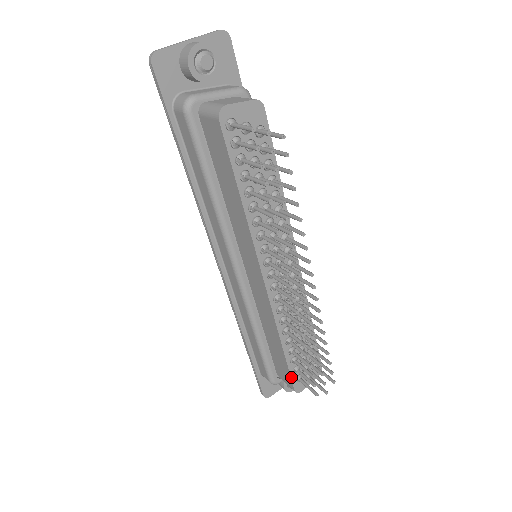
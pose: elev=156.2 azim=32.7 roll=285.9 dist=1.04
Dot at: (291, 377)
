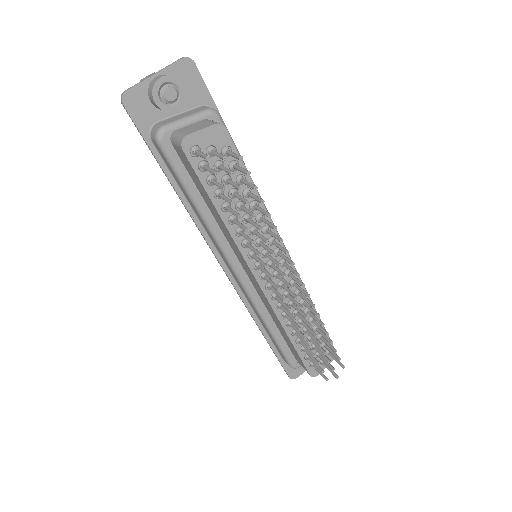
Dot at: (304, 363)
